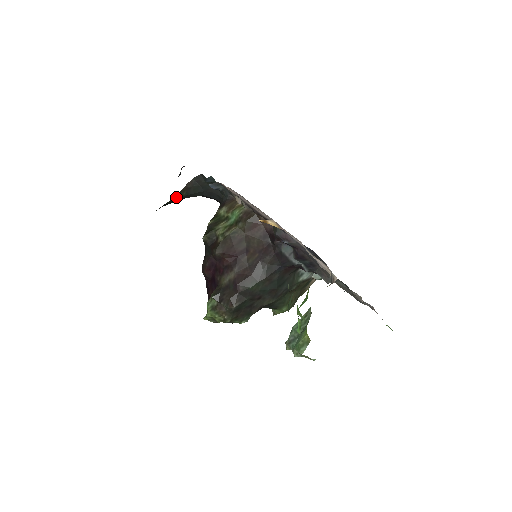
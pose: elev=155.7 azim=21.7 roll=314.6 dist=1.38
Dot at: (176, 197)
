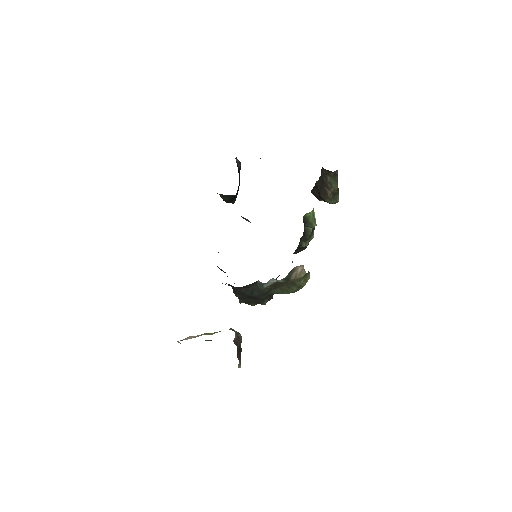
Dot at: (226, 201)
